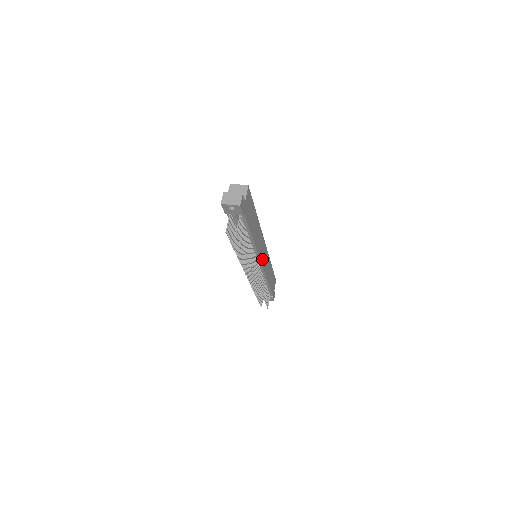
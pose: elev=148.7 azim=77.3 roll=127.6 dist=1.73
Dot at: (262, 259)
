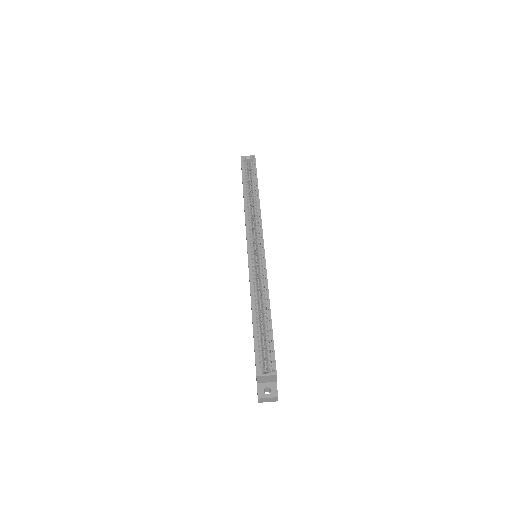
Dot at: occluded
